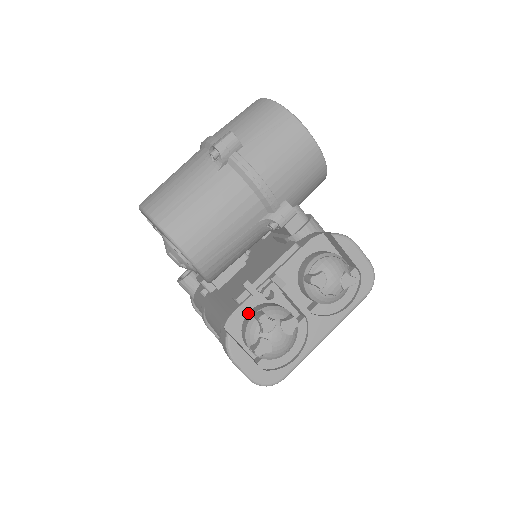
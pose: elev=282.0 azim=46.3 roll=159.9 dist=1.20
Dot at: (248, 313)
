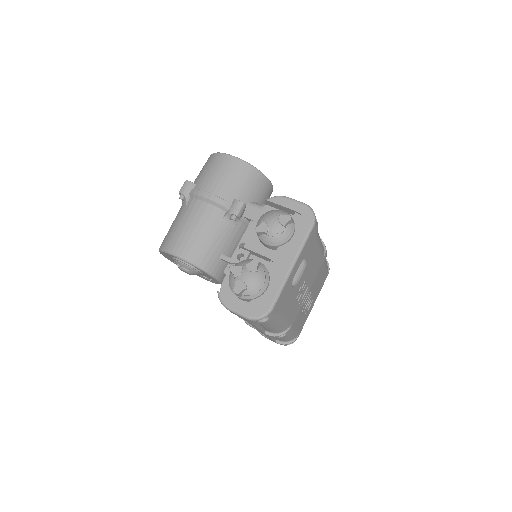
Dot at: occluded
